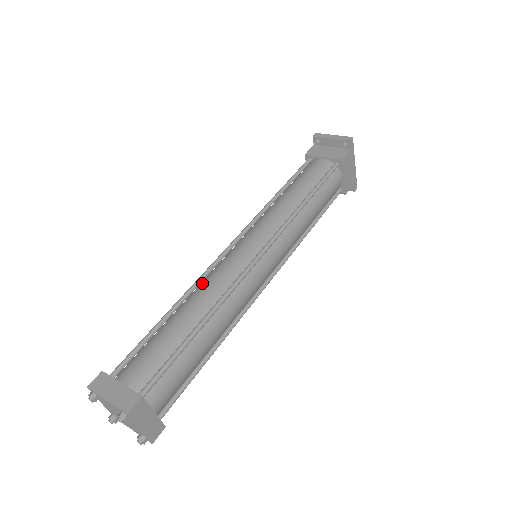
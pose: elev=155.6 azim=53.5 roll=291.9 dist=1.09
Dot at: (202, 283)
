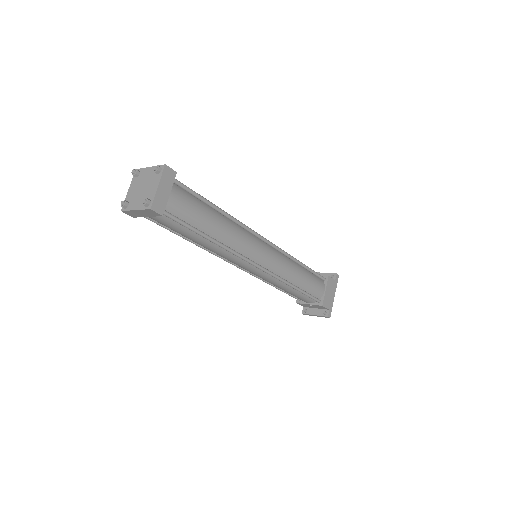
Dot at: occluded
